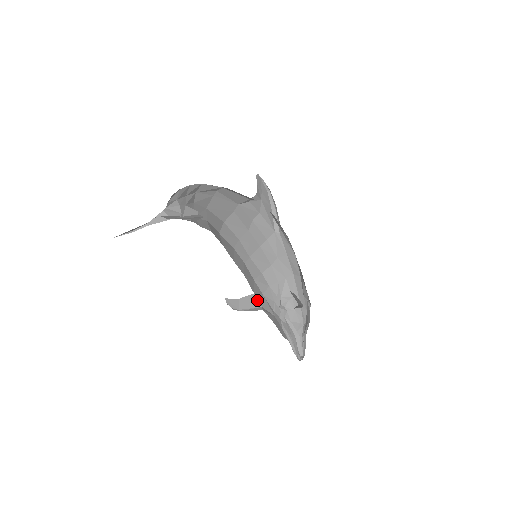
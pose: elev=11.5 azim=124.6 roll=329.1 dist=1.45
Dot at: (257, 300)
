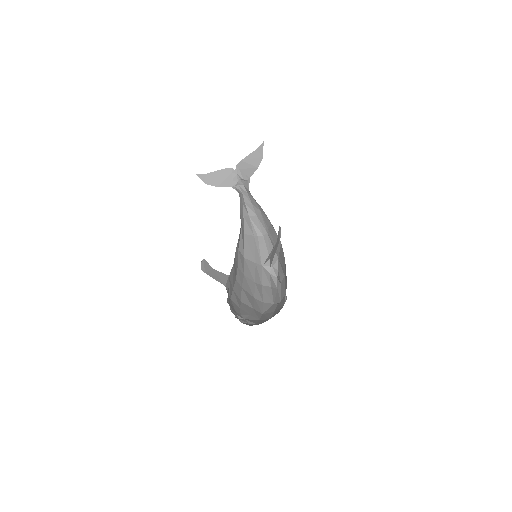
Dot at: (227, 281)
